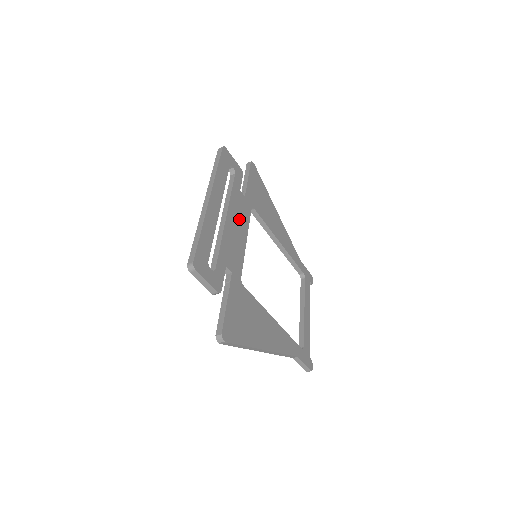
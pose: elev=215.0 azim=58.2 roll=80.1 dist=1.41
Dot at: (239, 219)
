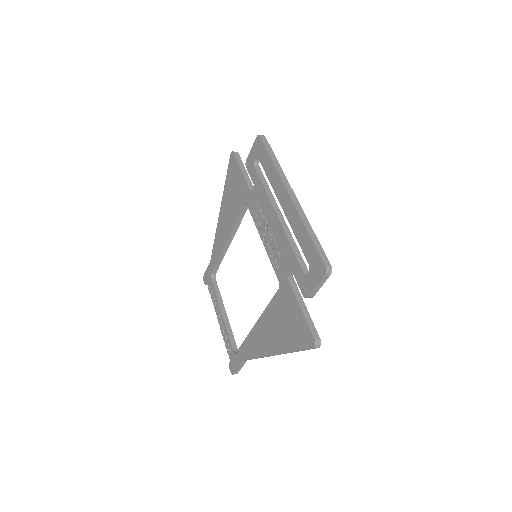
Dot at: occluded
